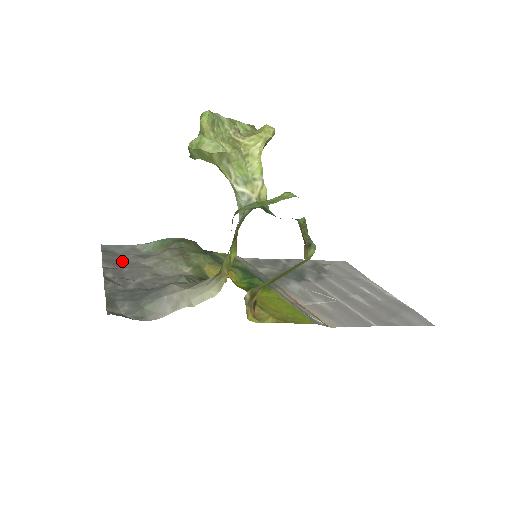
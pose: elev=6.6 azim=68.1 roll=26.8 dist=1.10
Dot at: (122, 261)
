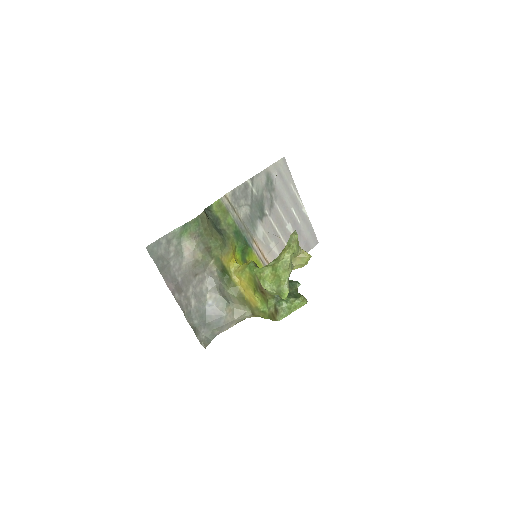
Dot at: (171, 267)
